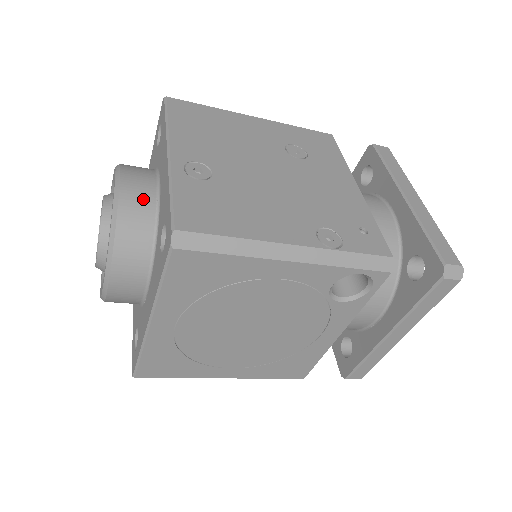
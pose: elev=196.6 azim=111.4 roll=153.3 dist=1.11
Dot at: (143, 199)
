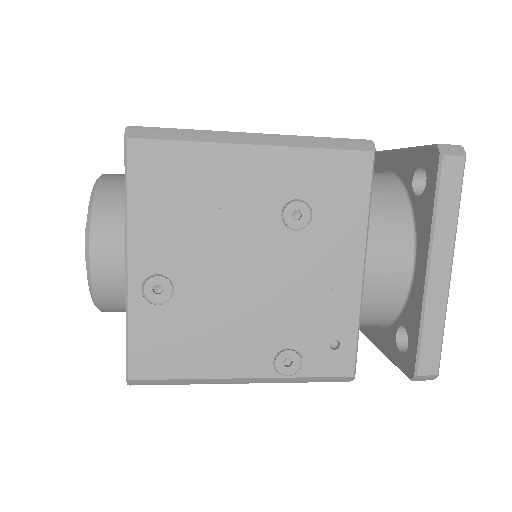
Dot at: (115, 277)
